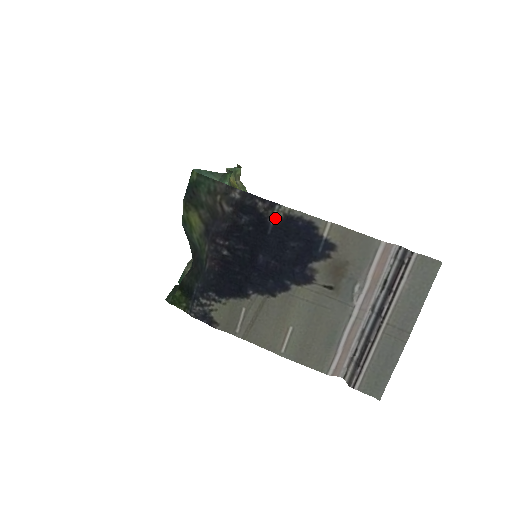
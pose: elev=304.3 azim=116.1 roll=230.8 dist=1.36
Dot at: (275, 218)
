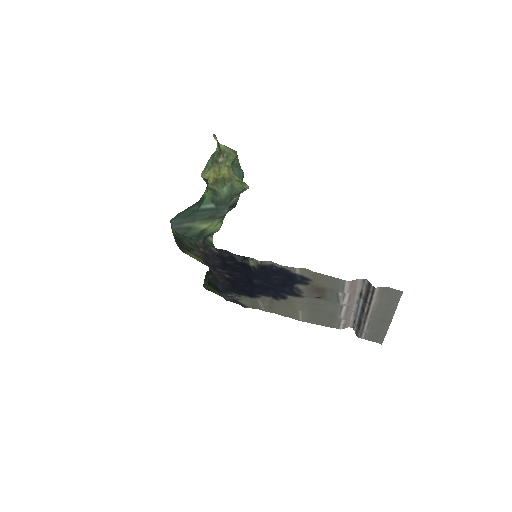
Dot at: (253, 264)
